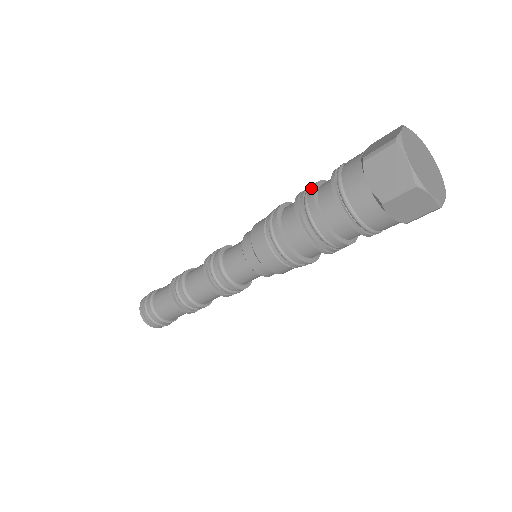
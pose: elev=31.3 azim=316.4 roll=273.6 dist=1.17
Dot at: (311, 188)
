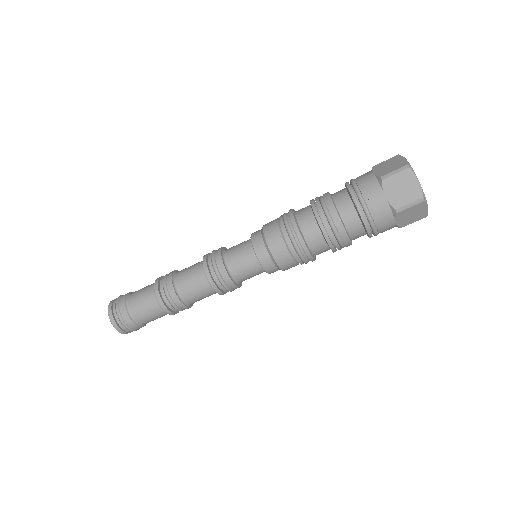
Dot at: occluded
